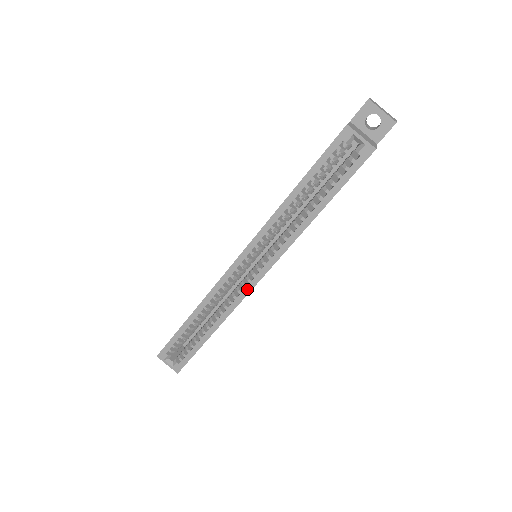
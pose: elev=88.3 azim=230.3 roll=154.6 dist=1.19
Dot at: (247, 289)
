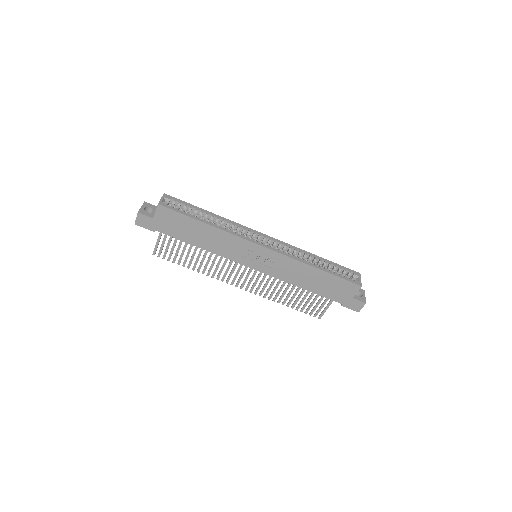
Dot at: (253, 241)
